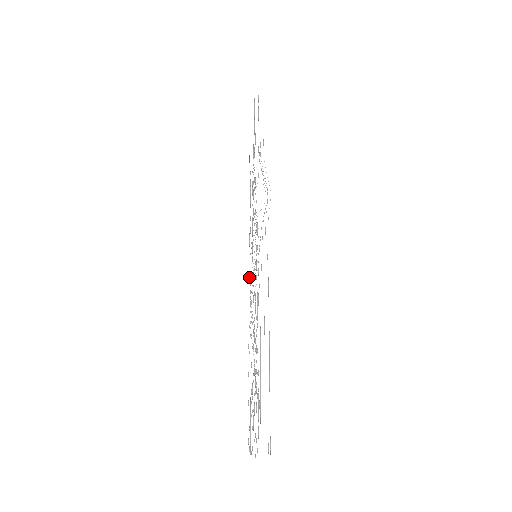
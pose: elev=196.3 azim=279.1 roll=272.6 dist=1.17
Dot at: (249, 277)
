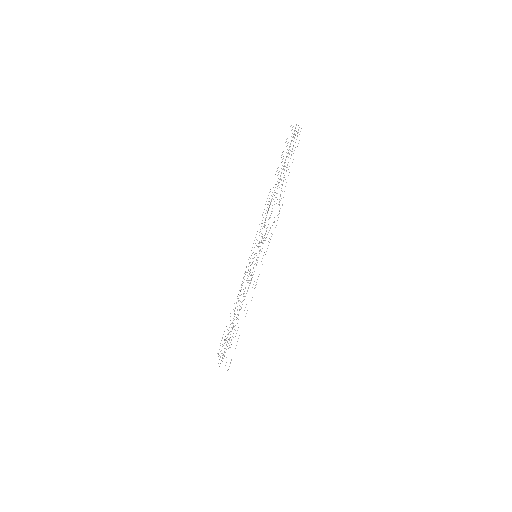
Dot at: occluded
